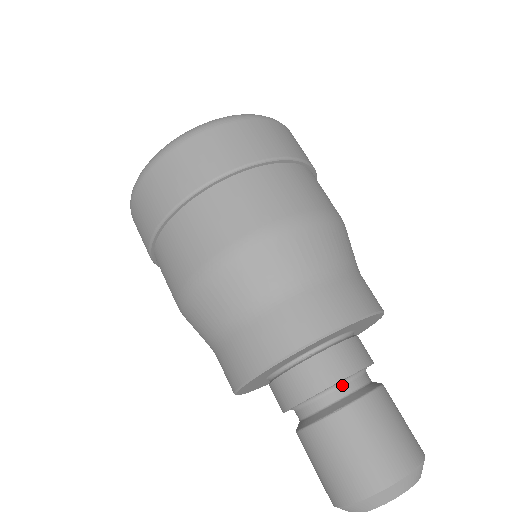
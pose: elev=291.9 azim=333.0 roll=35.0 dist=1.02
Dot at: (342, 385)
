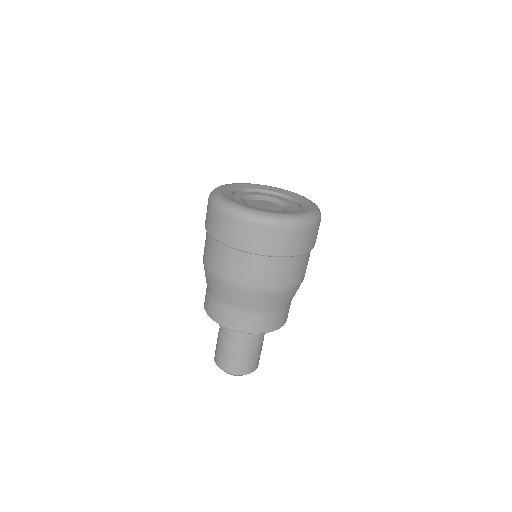
Dot at: occluded
